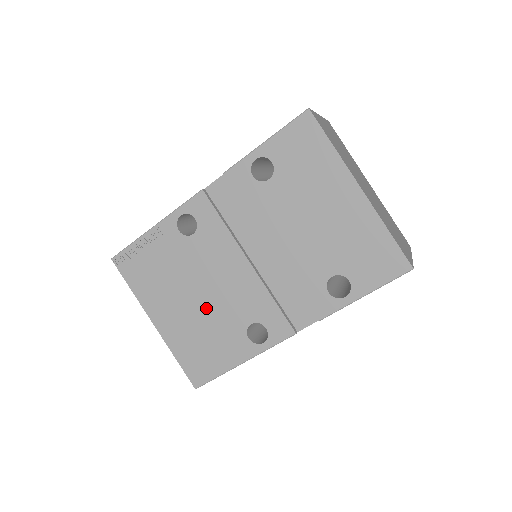
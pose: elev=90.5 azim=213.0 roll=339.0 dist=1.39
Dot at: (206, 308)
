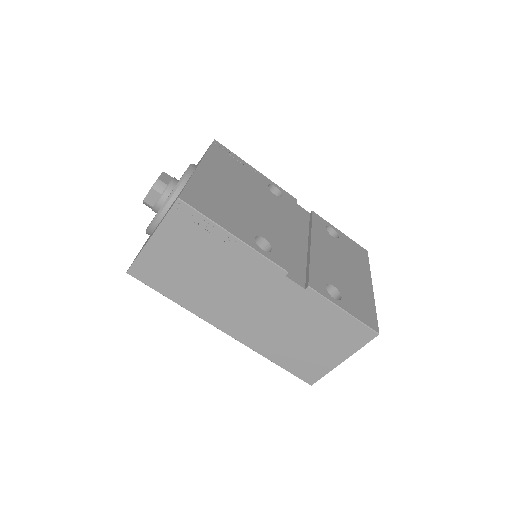
Dot at: (245, 204)
